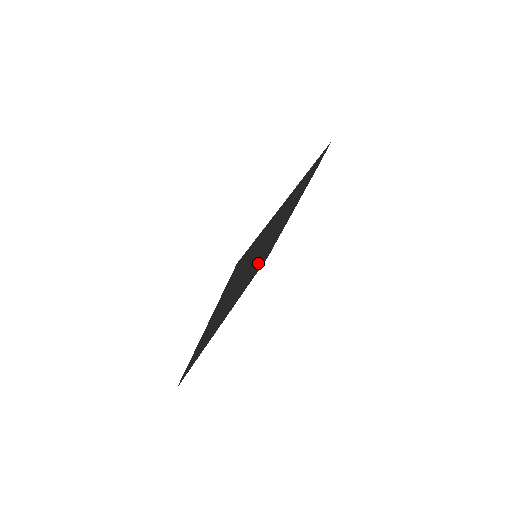
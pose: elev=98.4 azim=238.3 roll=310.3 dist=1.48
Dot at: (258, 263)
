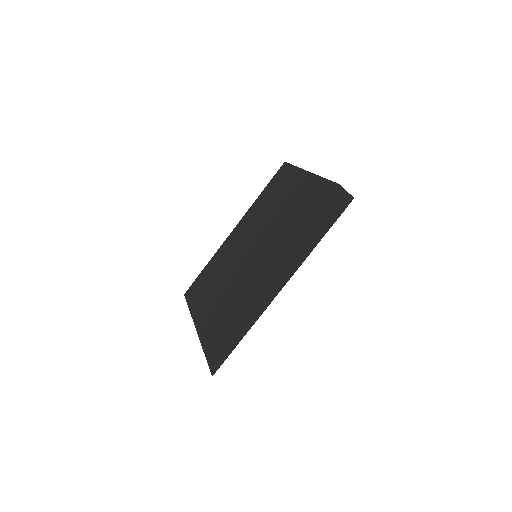
Dot at: occluded
